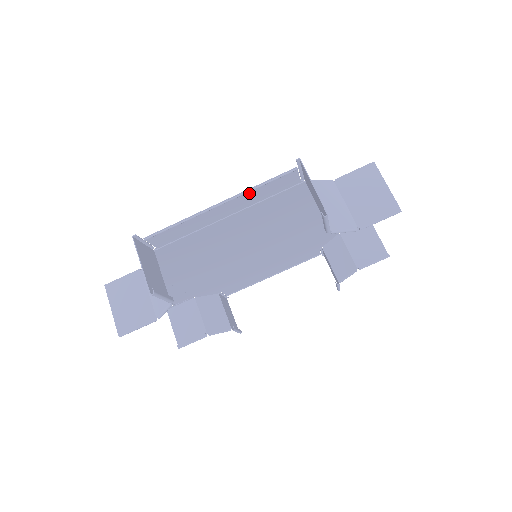
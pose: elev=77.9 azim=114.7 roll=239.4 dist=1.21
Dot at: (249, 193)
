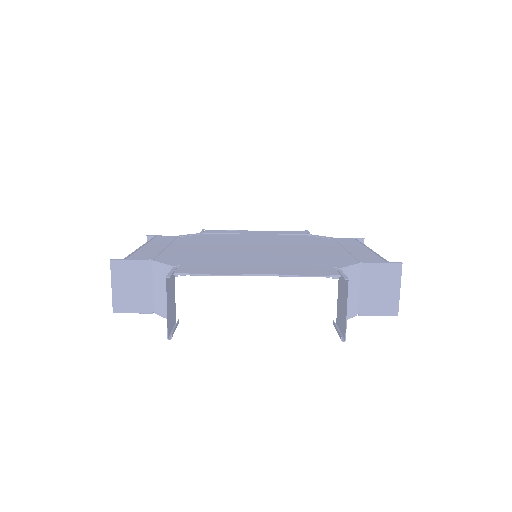
Dot at: (288, 274)
